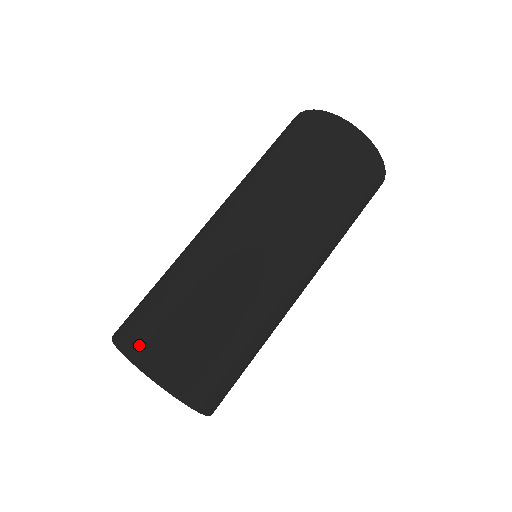
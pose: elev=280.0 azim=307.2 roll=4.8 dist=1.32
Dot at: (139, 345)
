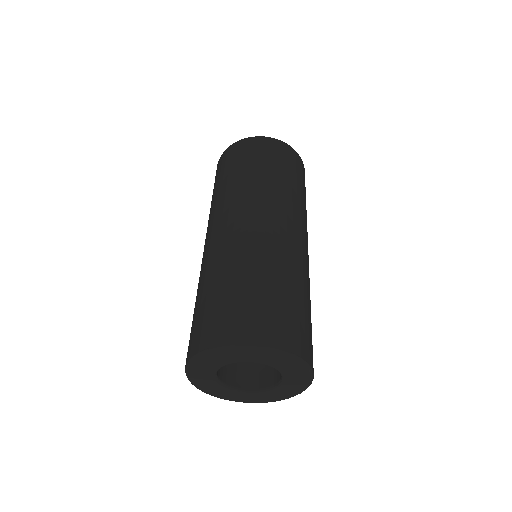
Dot at: (225, 332)
